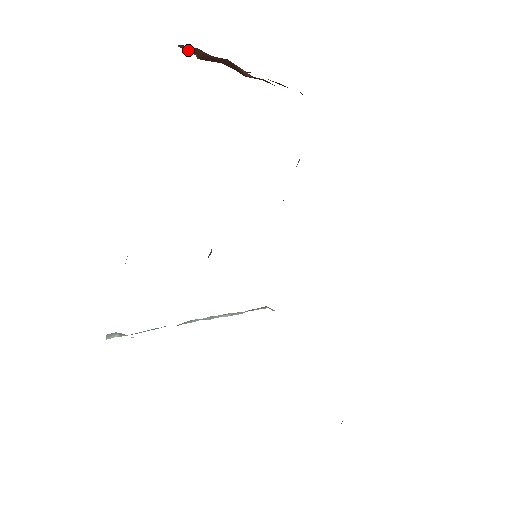
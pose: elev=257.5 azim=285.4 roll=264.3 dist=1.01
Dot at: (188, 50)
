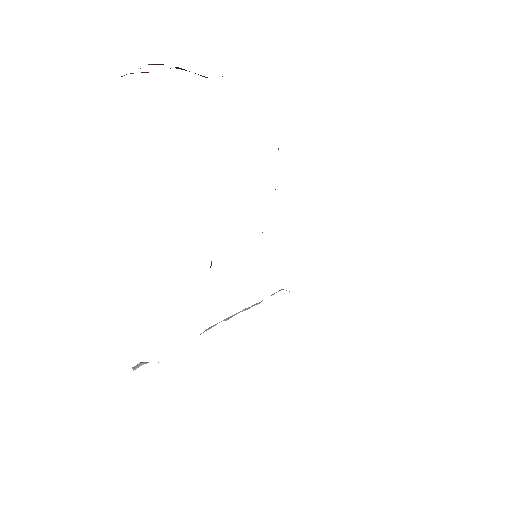
Dot at: occluded
